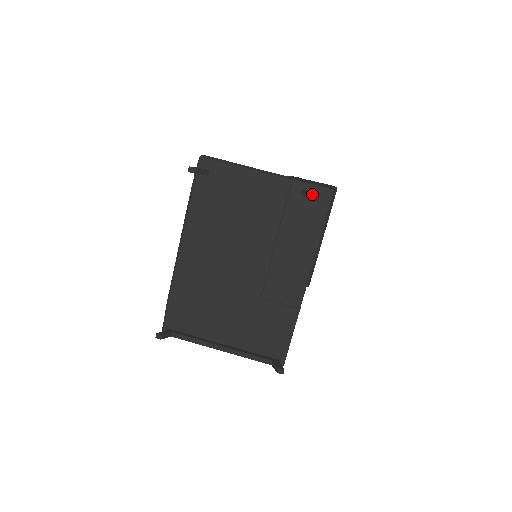
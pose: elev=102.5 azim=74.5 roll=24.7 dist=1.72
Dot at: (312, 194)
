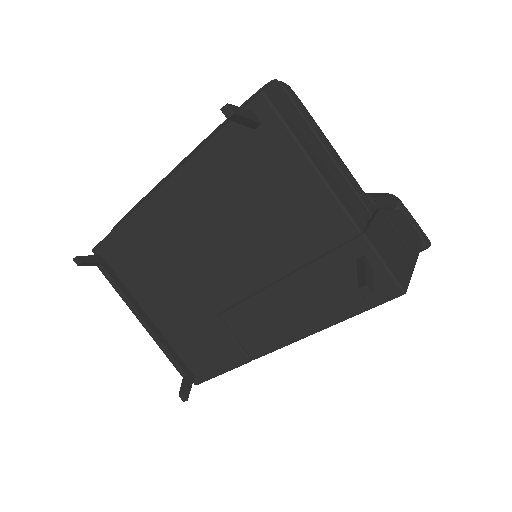
Dot at: (366, 287)
